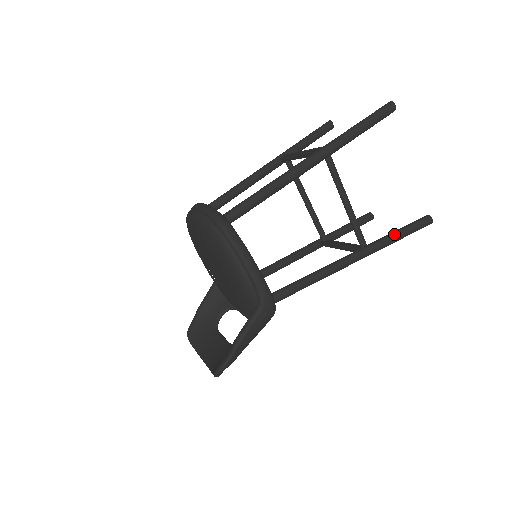
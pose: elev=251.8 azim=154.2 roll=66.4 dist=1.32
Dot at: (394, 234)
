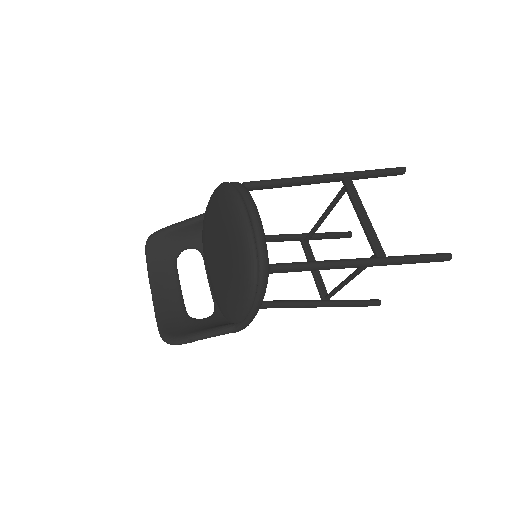
Dot at: (352, 304)
